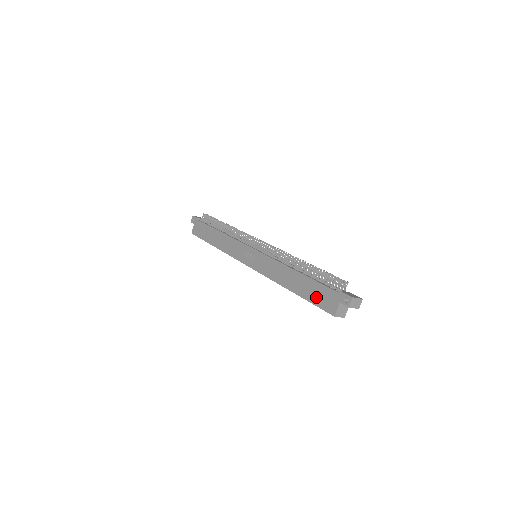
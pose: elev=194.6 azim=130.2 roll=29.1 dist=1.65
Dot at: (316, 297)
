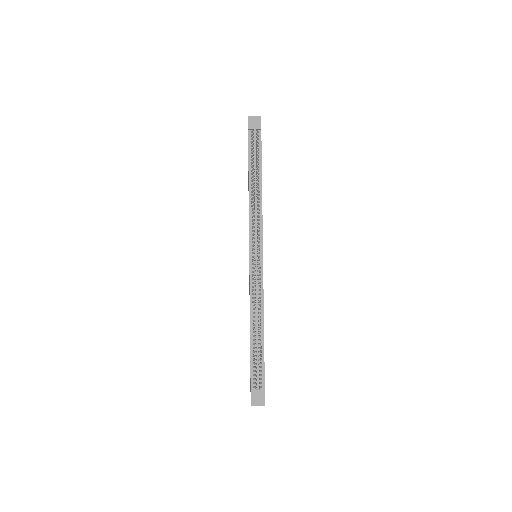
Dot at: occluded
